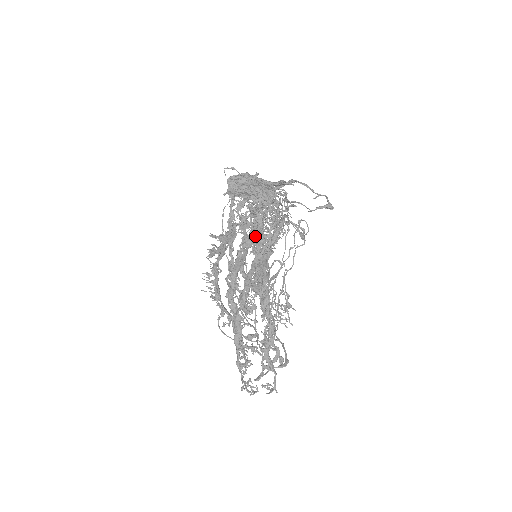
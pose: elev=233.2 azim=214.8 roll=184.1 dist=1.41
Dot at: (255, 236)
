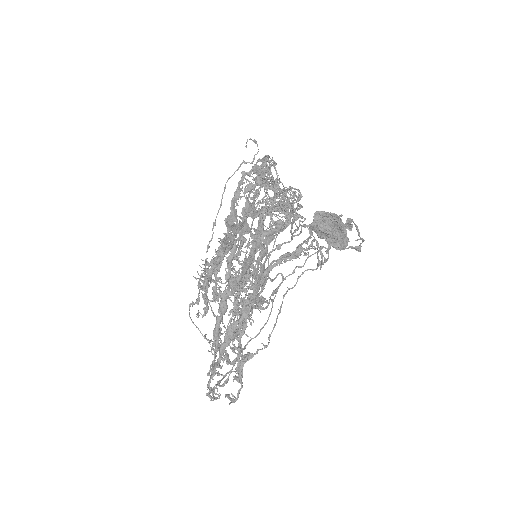
Dot at: (267, 238)
